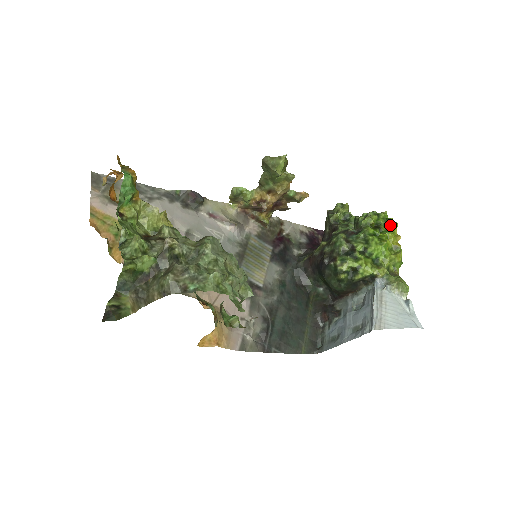
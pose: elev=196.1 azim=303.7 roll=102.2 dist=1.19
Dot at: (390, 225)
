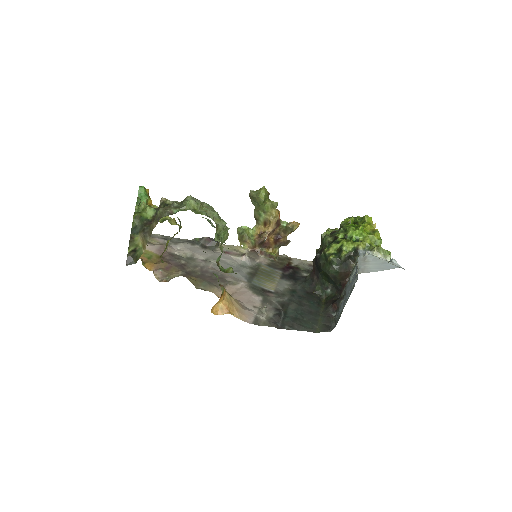
Dot at: (364, 218)
